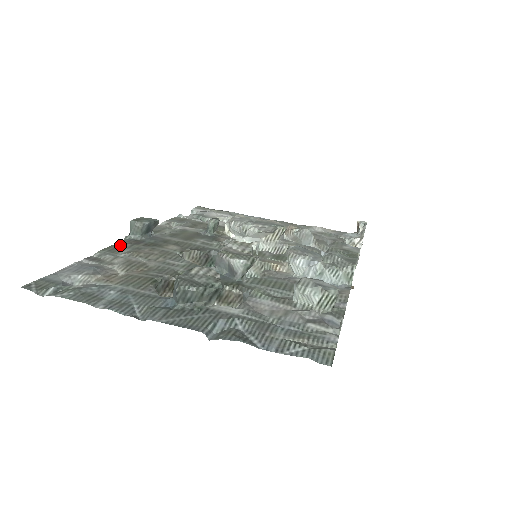
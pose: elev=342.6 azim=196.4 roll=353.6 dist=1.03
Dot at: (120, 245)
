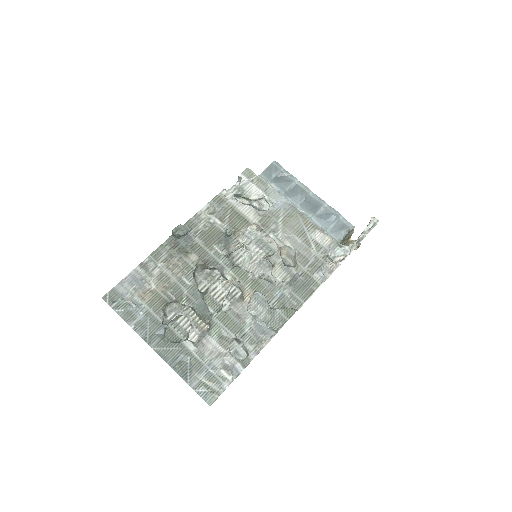
Dot at: (163, 248)
